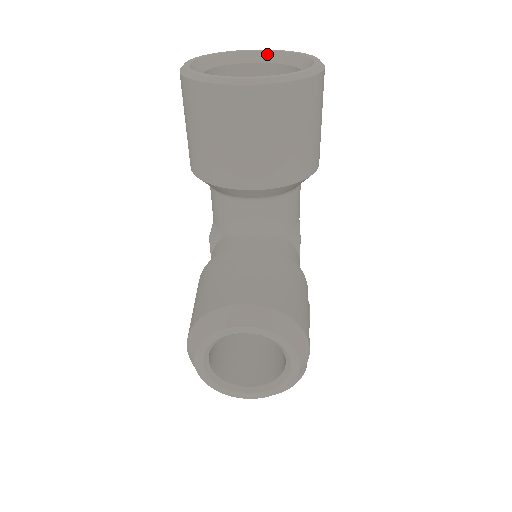
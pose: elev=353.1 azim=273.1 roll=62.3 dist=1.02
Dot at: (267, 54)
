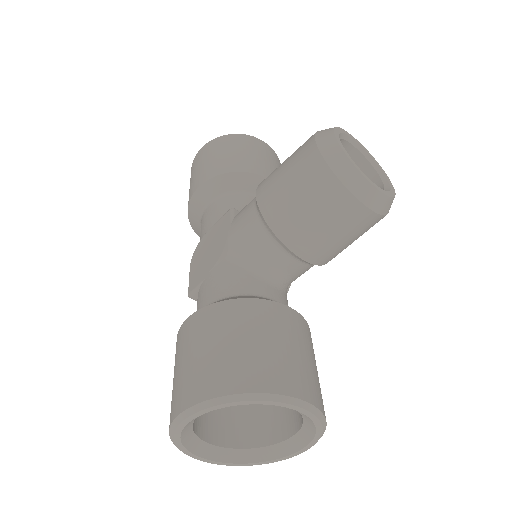
Dot at: occluded
